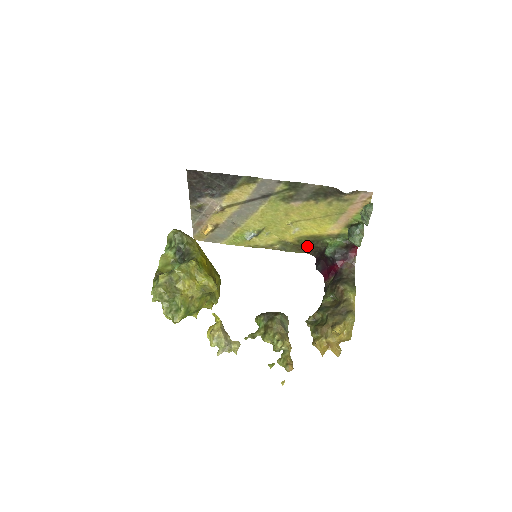
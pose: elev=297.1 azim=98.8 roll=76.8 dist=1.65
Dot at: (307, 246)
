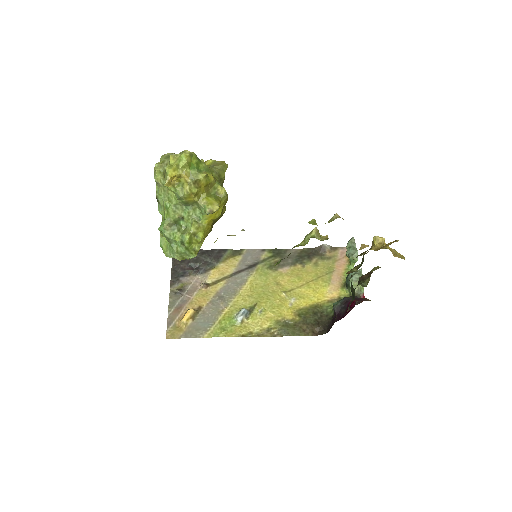
Dot at: (311, 322)
